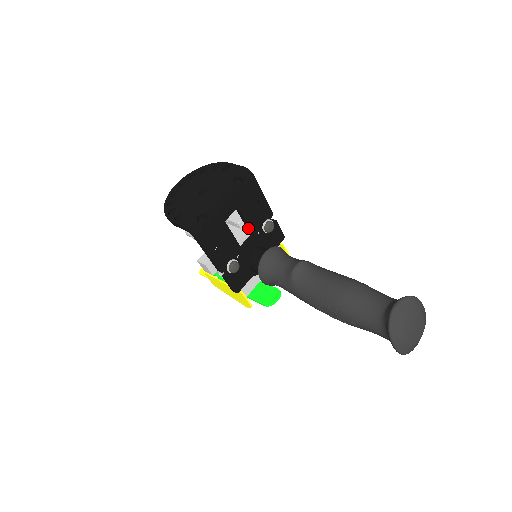
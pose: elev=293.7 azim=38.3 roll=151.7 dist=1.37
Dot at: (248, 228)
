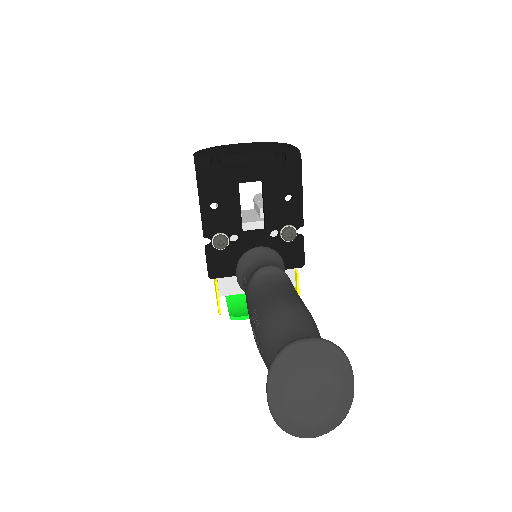
Dot at: (264, 217)
